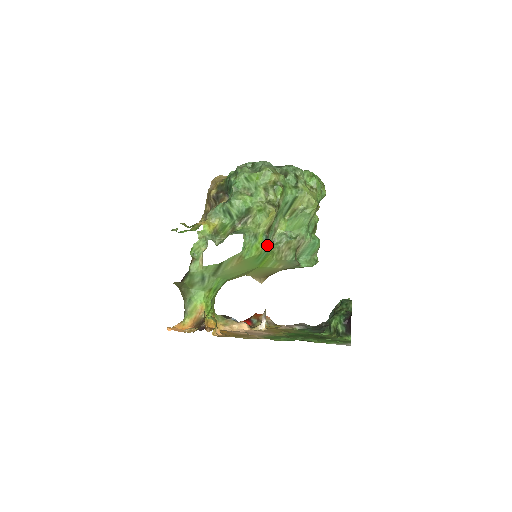
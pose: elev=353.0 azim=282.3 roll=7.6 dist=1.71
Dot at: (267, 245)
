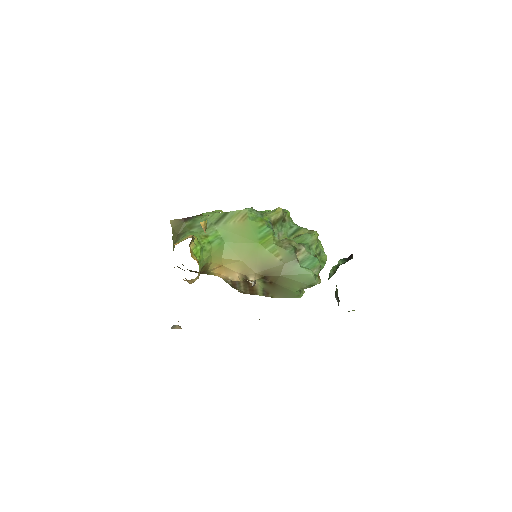
Dot at: (270, 227)
